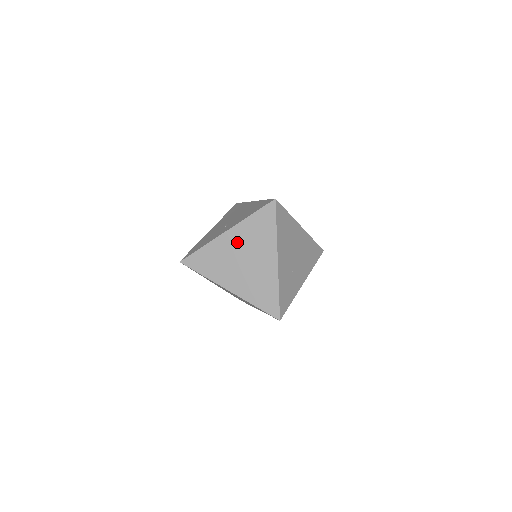
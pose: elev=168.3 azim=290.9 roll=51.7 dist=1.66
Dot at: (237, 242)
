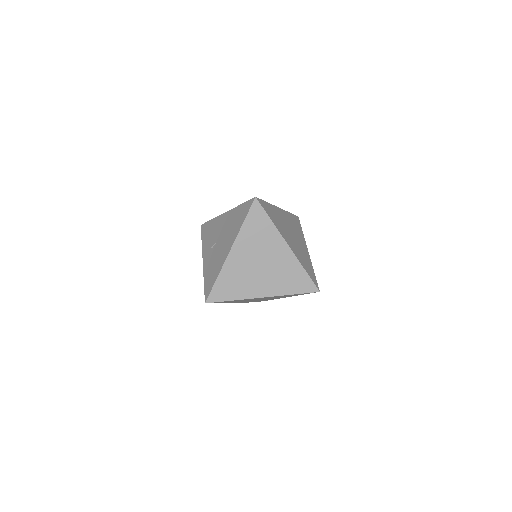
Dot at: occluded
